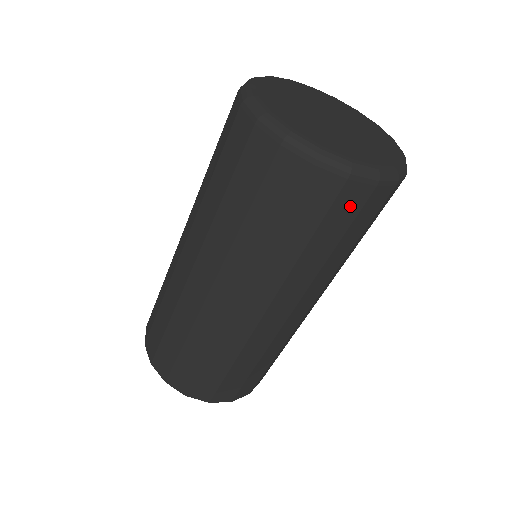
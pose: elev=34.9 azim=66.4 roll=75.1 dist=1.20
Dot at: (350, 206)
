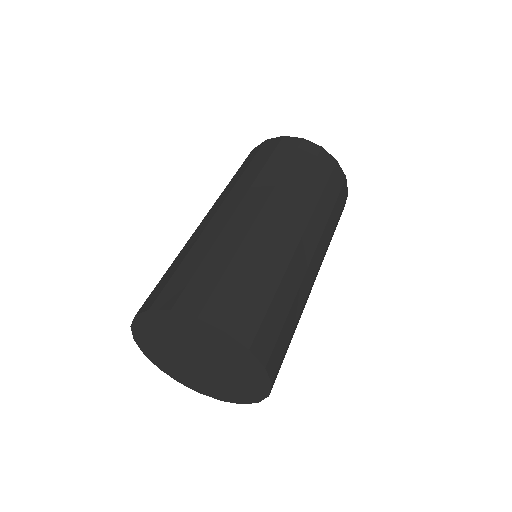
Dot at: (326, 165)
